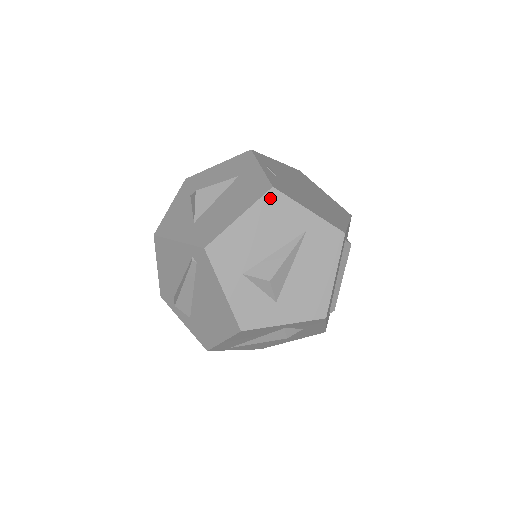
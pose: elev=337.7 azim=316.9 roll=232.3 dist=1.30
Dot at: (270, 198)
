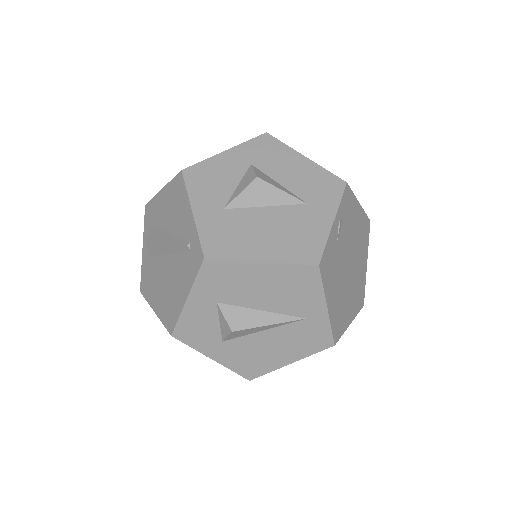
Dot at: (306, 271)
